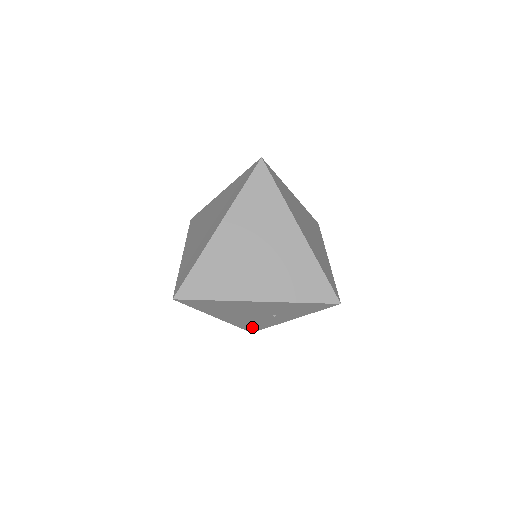
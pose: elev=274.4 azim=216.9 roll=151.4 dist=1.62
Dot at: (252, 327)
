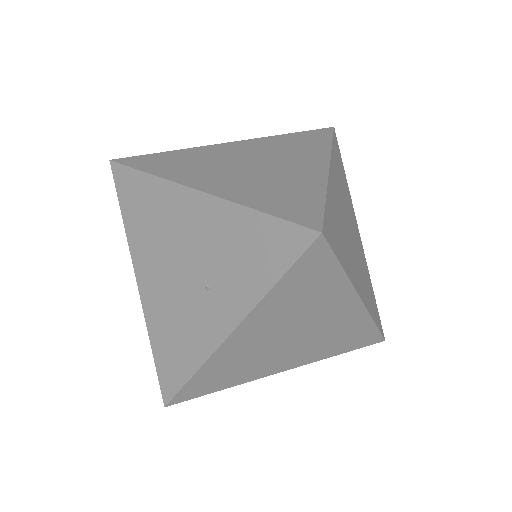
Dot at: (170, 365)
